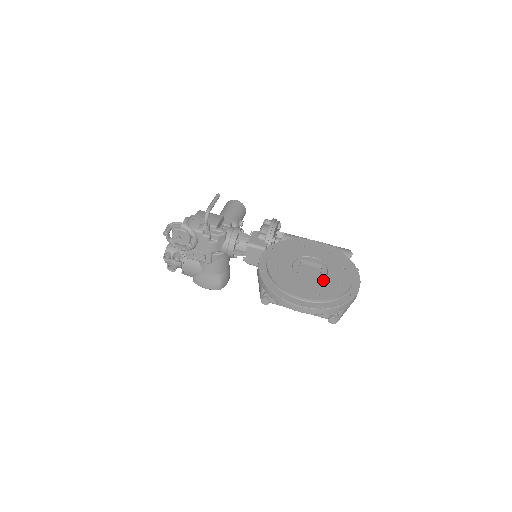
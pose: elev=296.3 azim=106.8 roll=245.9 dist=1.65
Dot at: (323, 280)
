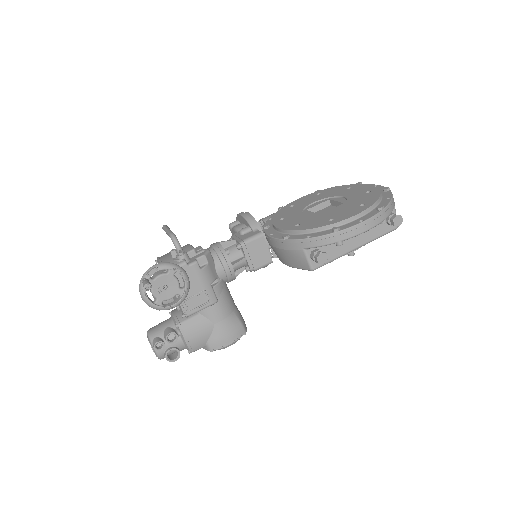
Dot at: (349, 200)
